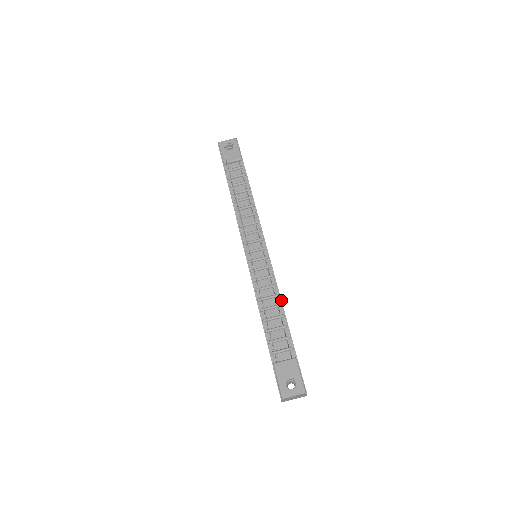
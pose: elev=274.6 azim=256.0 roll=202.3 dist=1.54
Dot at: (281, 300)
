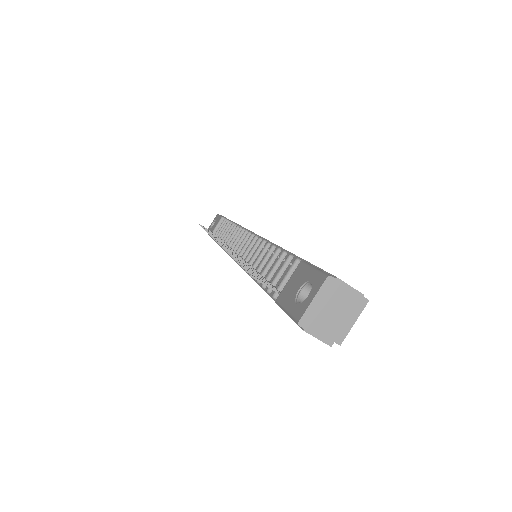
Dot at: (273, 244)
